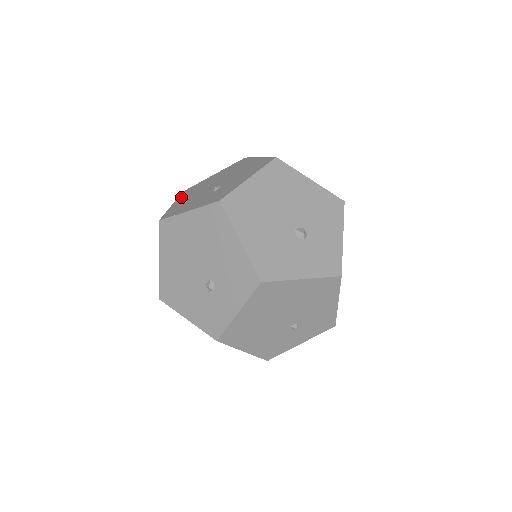
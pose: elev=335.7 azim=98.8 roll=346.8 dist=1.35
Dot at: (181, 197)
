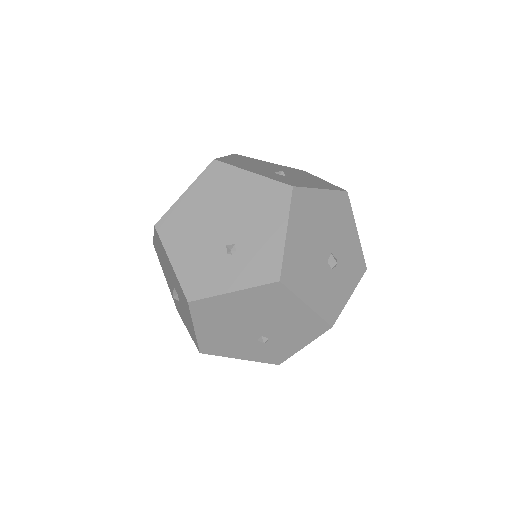
Dot at: occluded
